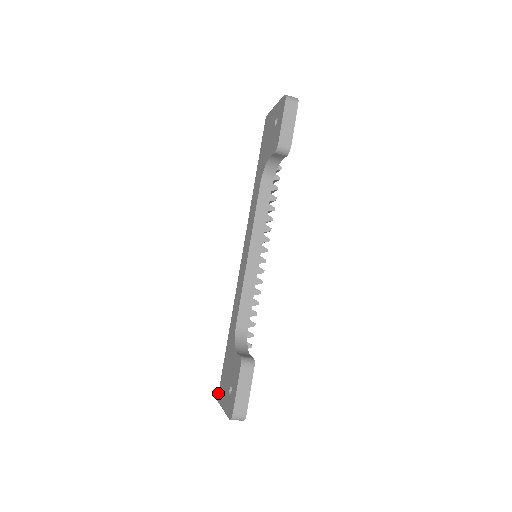
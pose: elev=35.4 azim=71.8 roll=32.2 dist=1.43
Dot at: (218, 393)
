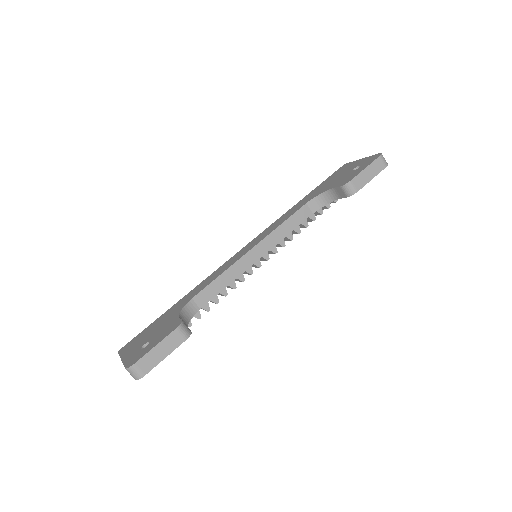
Dot at: occluded
